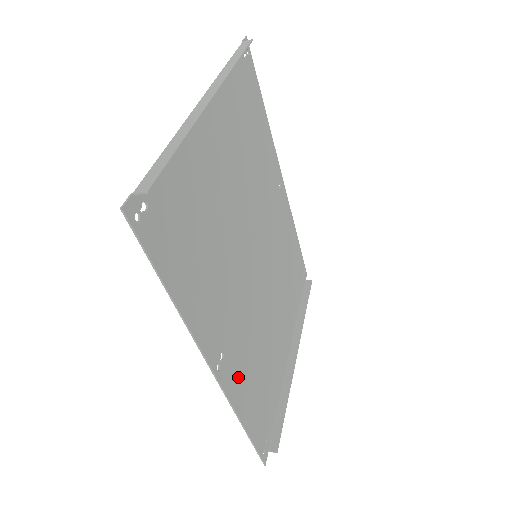
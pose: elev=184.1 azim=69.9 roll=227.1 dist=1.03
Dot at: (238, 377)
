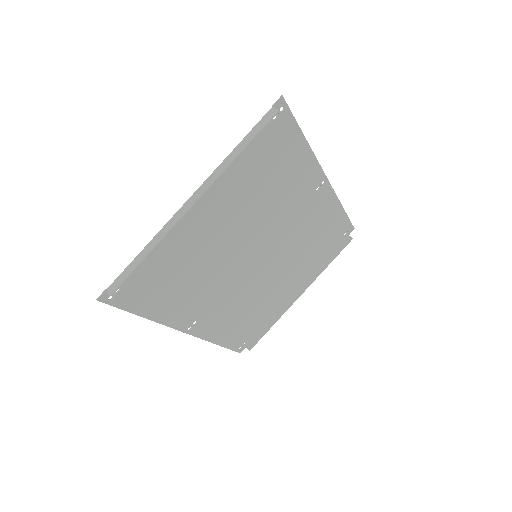
Dot at: (214, 326)
